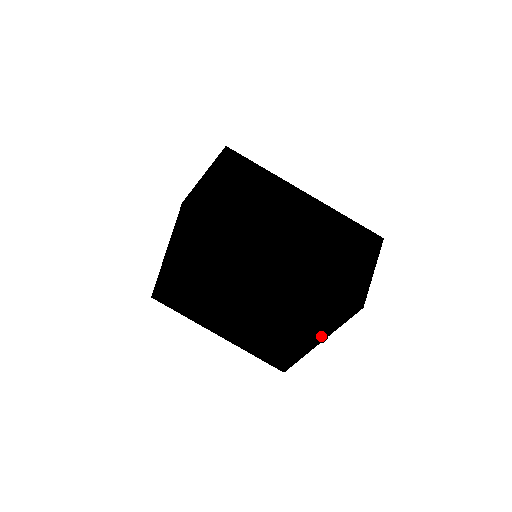
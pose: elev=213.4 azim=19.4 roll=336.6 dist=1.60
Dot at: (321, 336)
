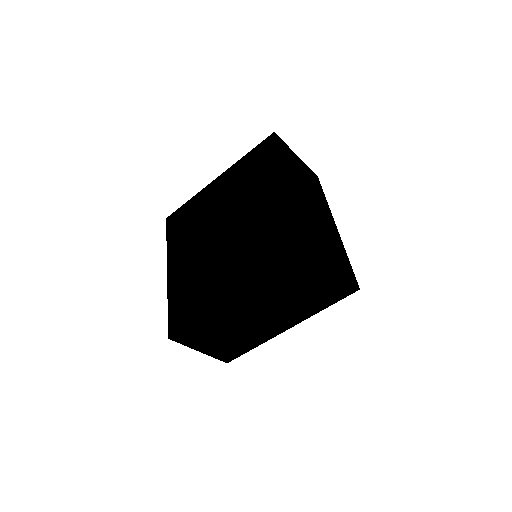
Dot at: (246, 284)
